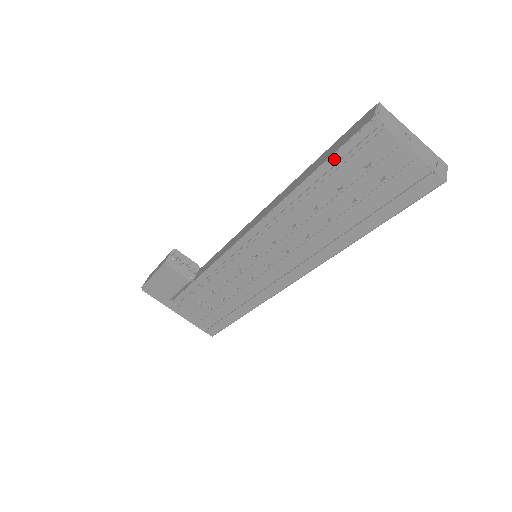
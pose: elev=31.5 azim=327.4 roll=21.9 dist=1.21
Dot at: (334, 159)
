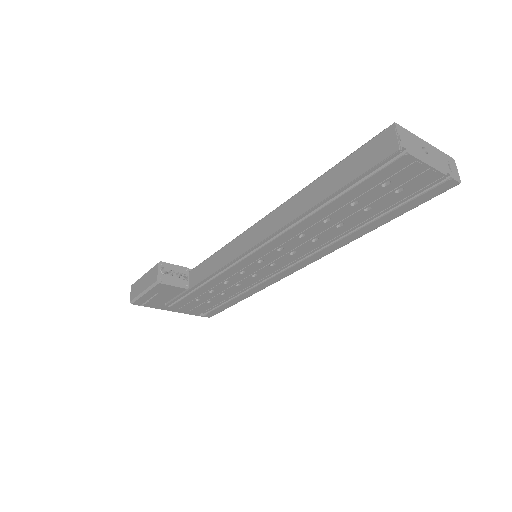
Dot at: (353, 184)
